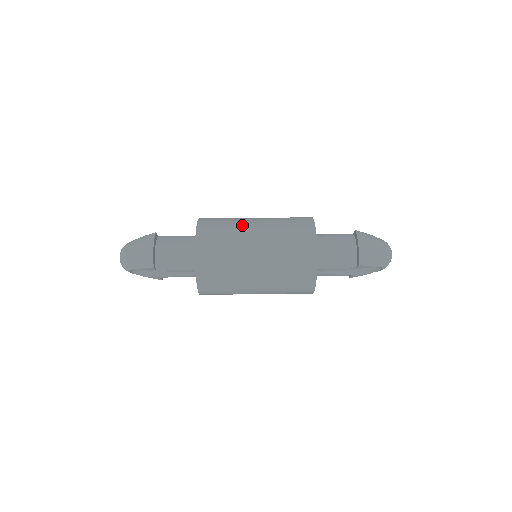
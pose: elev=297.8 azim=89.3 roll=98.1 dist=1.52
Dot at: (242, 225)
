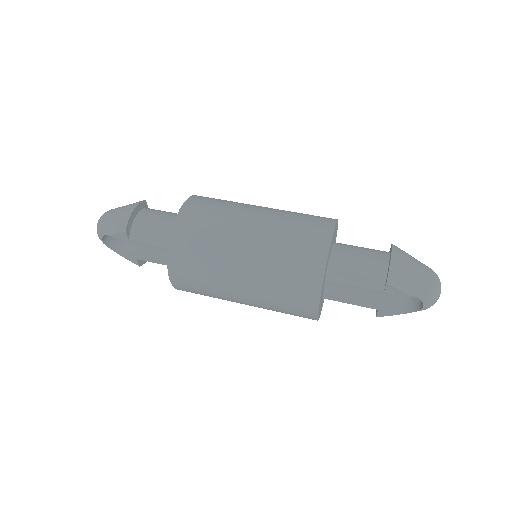
Dot at: (244, 205)
